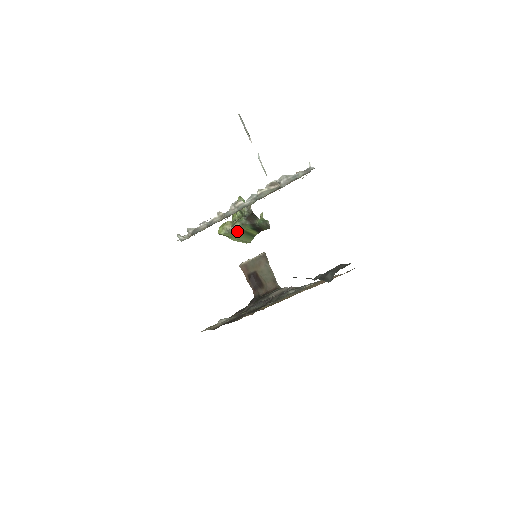
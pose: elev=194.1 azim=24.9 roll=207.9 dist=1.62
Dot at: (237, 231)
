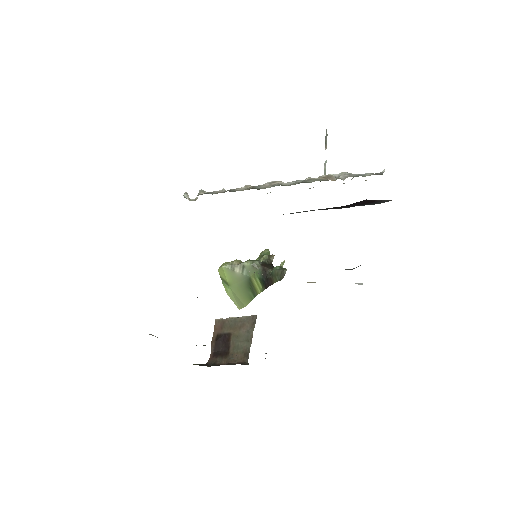
Dot at: (241, 274)
